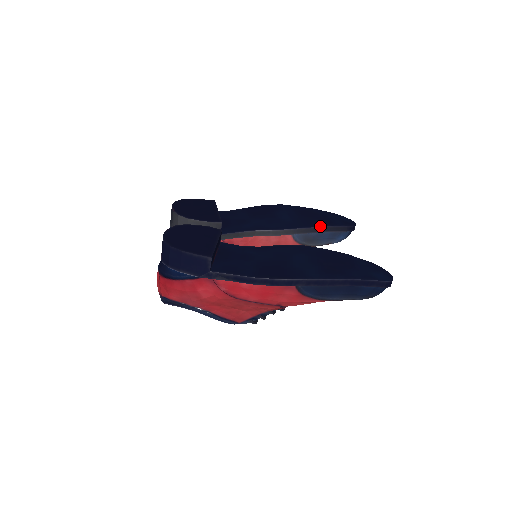
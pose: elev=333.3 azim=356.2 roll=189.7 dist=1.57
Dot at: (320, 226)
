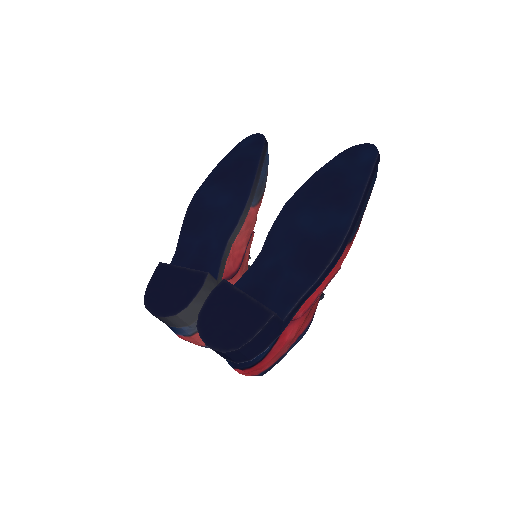
Dot at: (255, 173)
